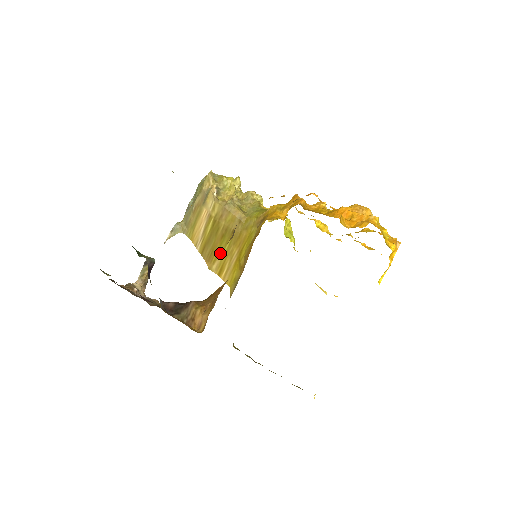
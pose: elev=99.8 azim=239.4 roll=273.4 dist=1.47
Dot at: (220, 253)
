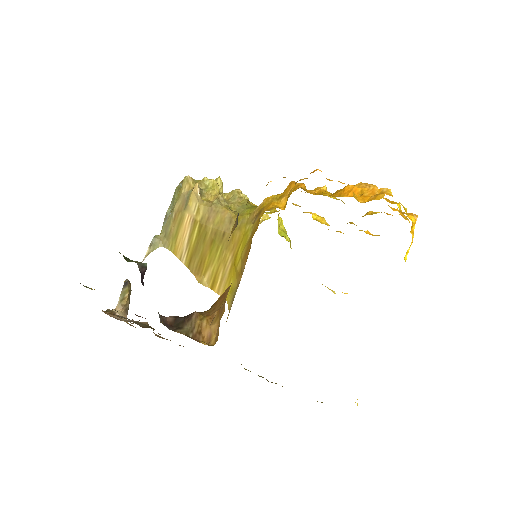
Dot at: (211, 262)
